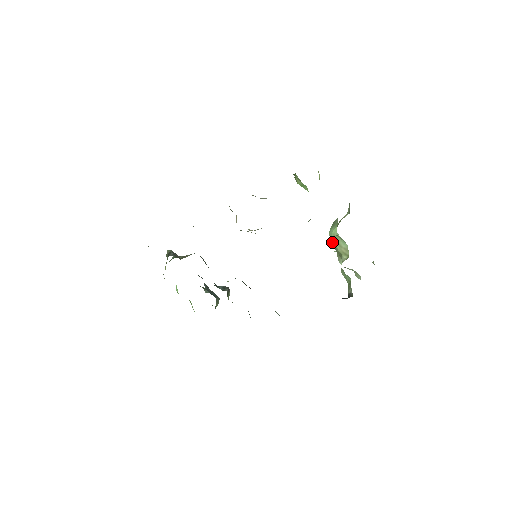
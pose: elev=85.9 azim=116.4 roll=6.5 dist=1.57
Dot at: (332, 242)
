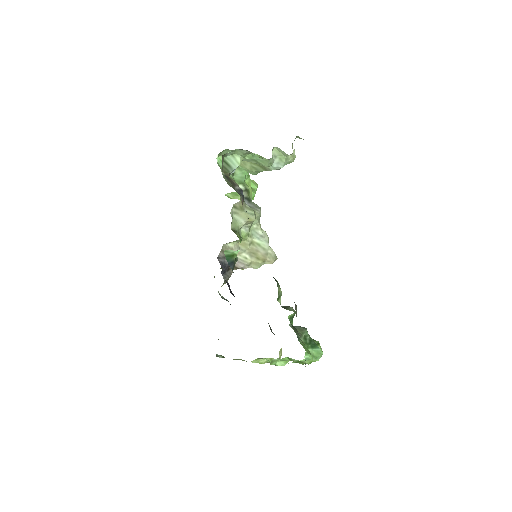
Dot at: (252, 172)
